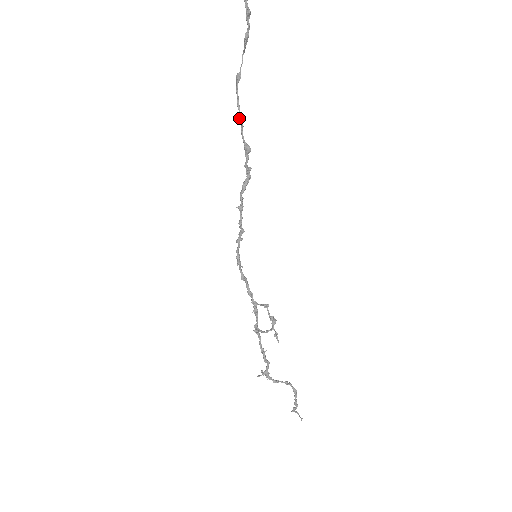
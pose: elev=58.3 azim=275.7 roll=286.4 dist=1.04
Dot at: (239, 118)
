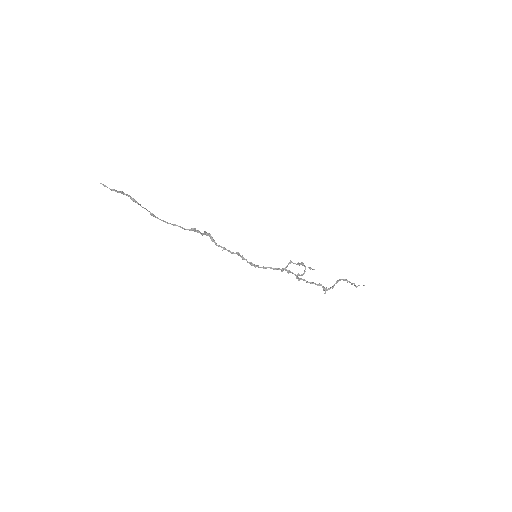
Dot at: occluded
